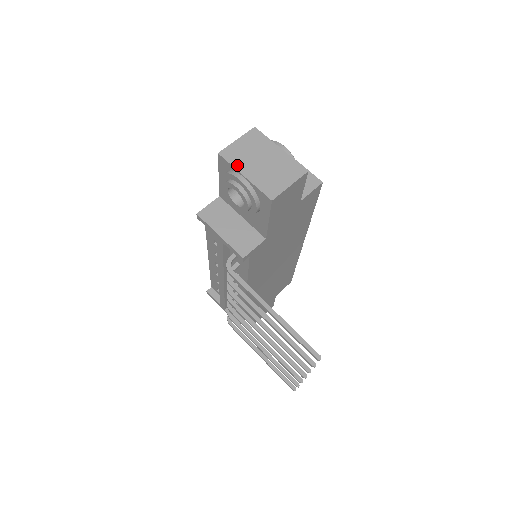
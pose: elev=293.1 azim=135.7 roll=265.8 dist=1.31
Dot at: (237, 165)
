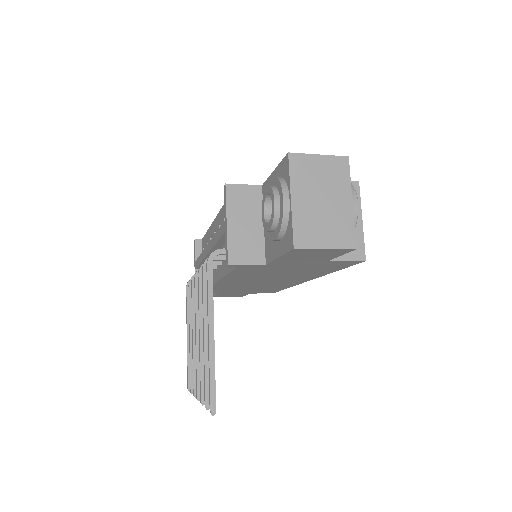
Dot at: (295, 182)
